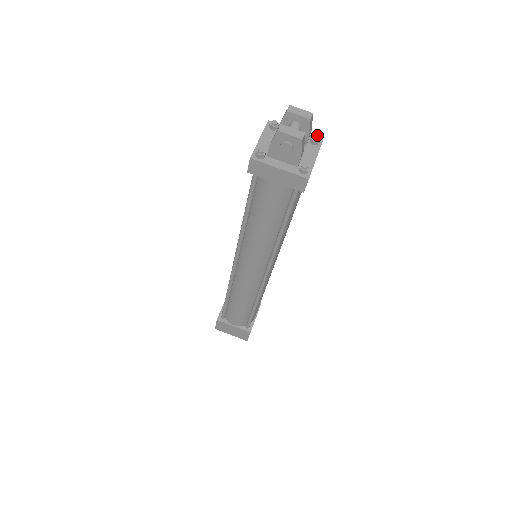
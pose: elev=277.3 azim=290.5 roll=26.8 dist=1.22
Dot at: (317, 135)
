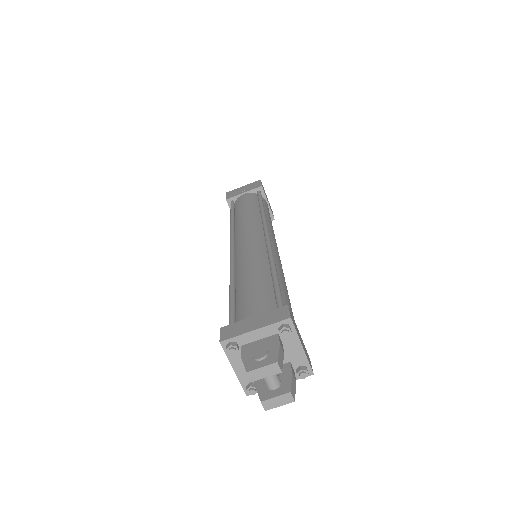
Dot at: (285, 331)
